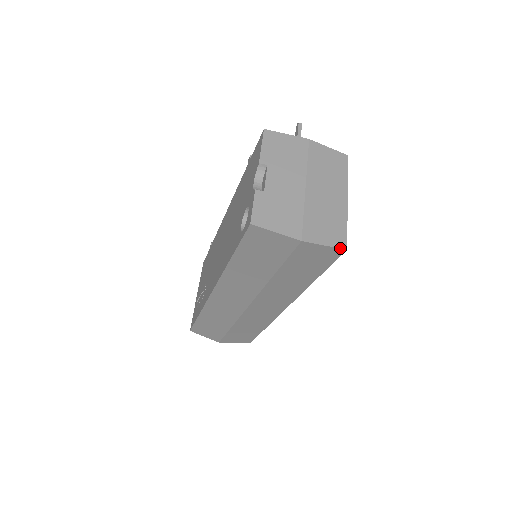
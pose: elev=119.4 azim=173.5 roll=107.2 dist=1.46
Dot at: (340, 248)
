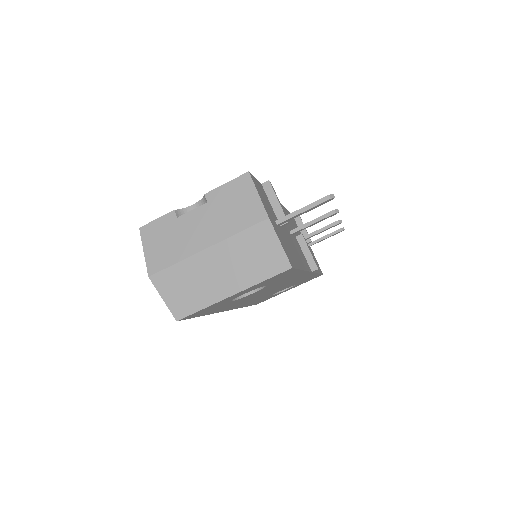
Dot at: (173, 314)
